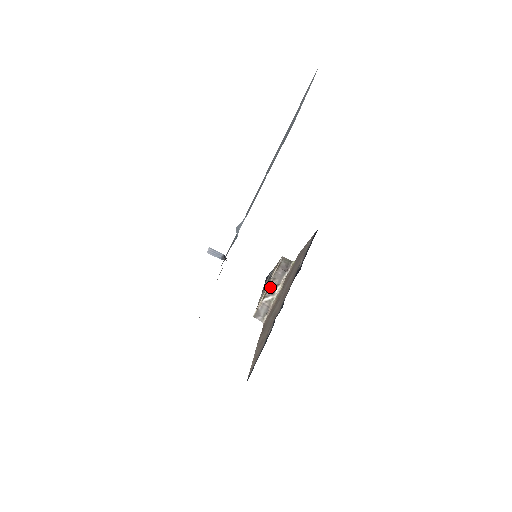
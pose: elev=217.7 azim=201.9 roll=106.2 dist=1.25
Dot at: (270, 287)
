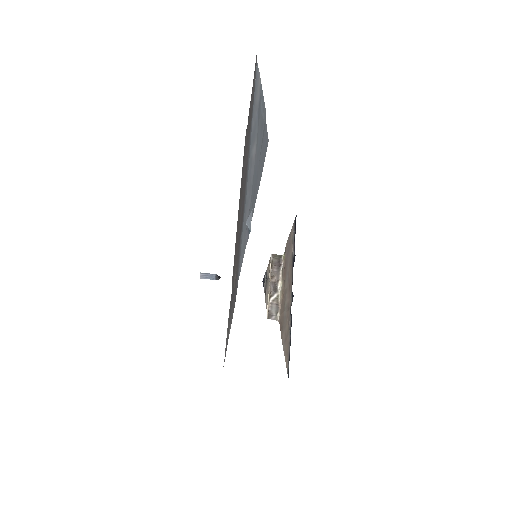
Dot at: (271, 286)
